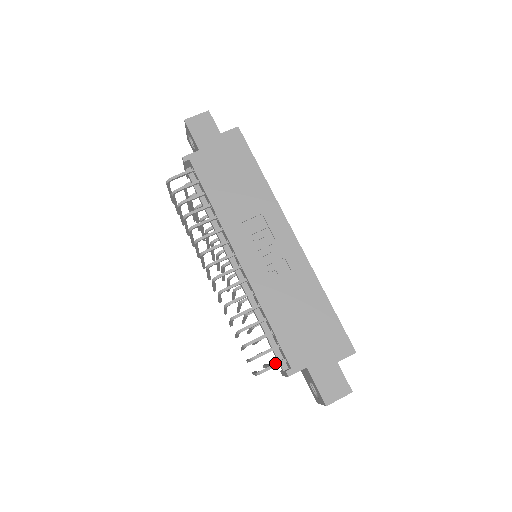
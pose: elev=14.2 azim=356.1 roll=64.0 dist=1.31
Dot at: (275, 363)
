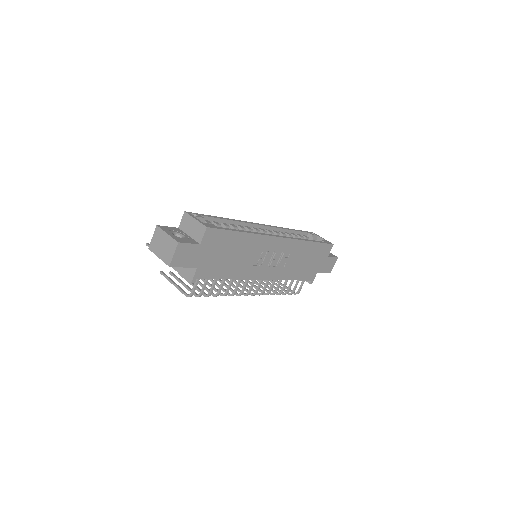
Dot at: (302, 285)
